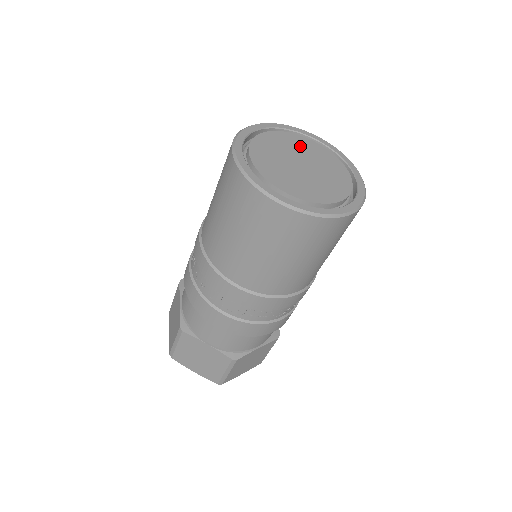
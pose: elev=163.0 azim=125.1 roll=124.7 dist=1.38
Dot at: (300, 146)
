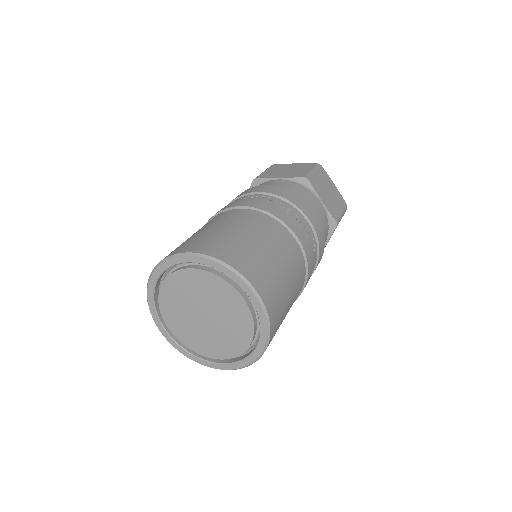
Dot at: (218, 296)
